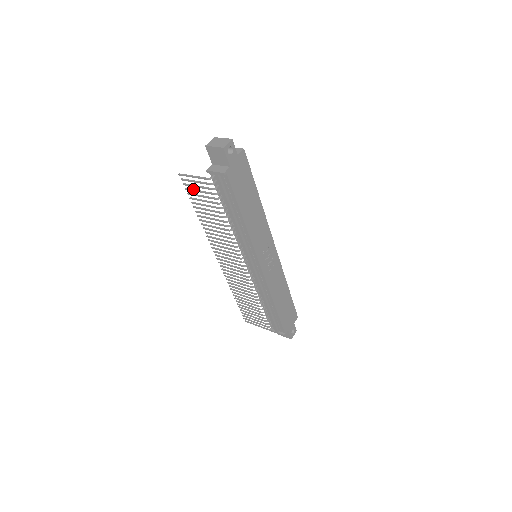
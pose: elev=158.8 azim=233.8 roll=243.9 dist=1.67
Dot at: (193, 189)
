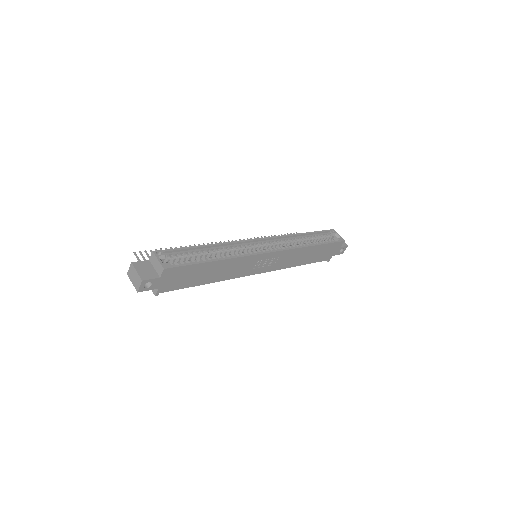
Dot at: occluded
